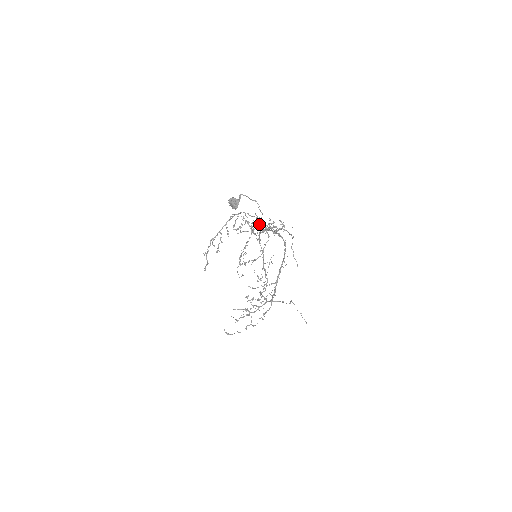
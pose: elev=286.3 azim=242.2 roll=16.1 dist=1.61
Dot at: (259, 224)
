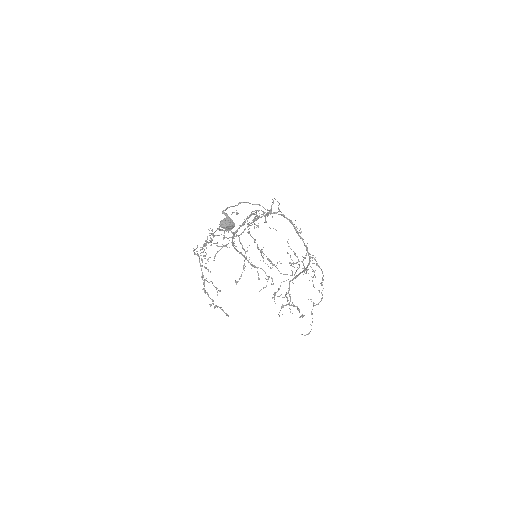
Dot at: (213, 237)
